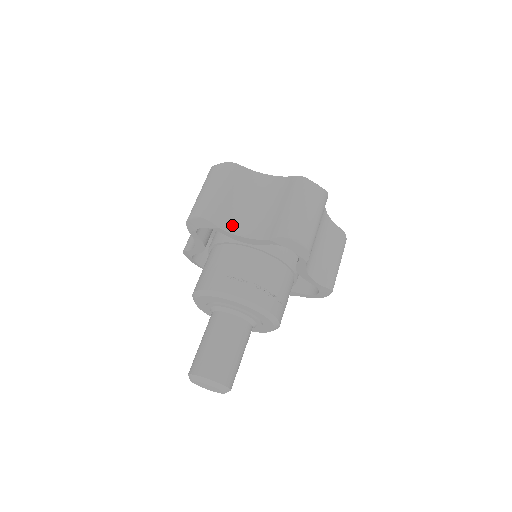
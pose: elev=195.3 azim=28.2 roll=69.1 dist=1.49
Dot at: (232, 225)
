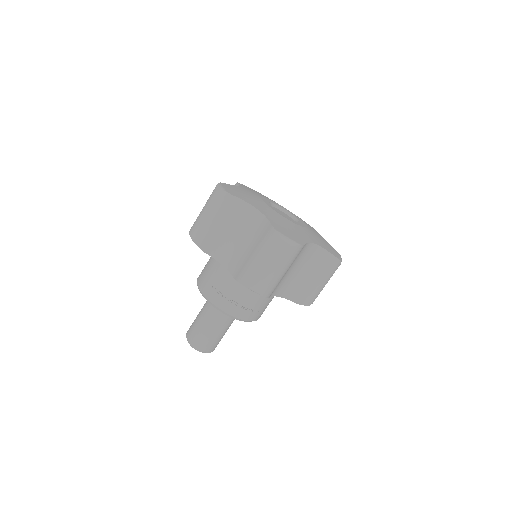
Dot at: (216, 251)
